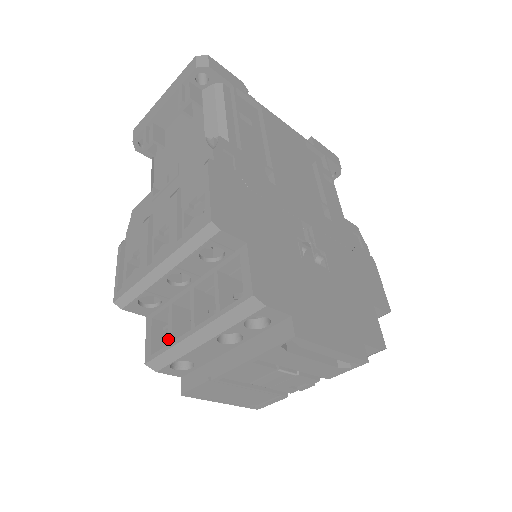
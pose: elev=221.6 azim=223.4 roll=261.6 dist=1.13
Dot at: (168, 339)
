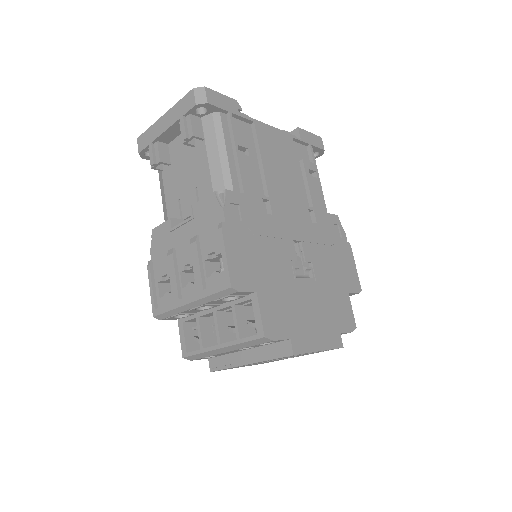
Dot at: (200, 345)
